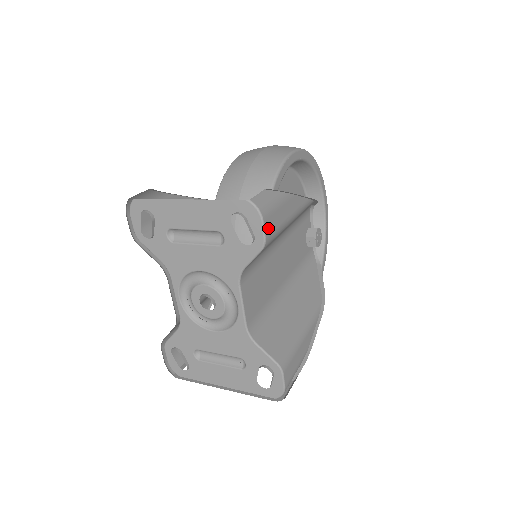
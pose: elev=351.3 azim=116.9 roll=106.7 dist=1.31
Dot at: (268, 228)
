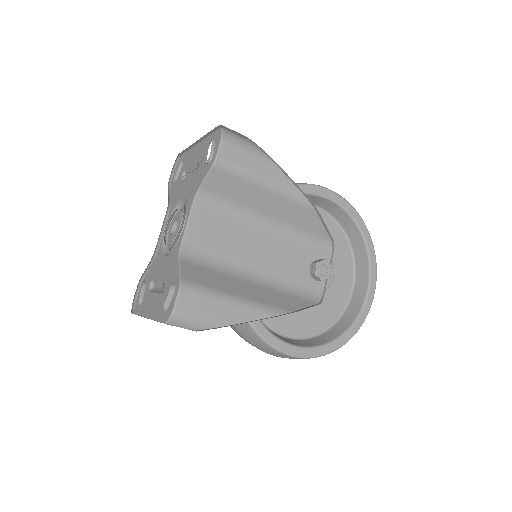
Dot at: (225, 152)
